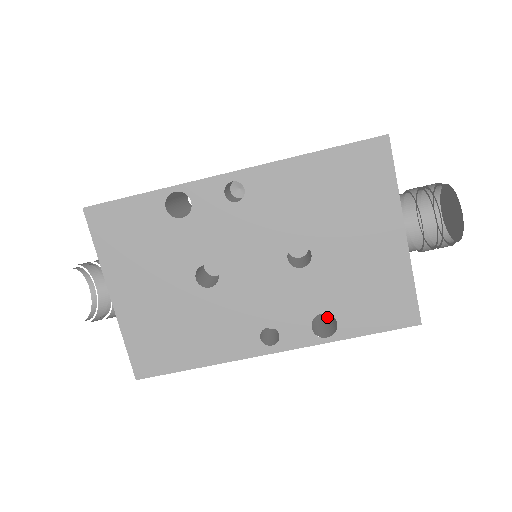
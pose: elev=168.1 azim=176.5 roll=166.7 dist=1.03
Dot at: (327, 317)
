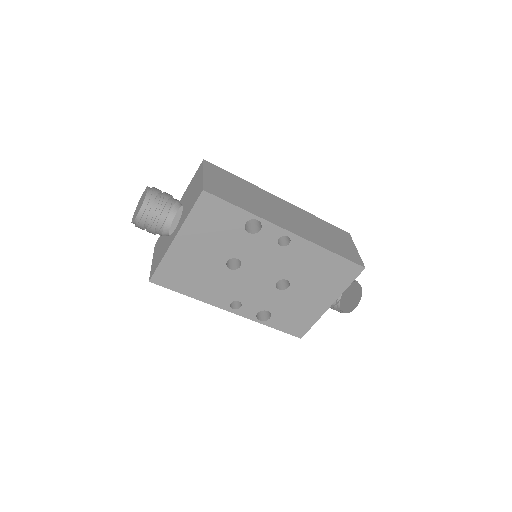
Dot at: occluded
